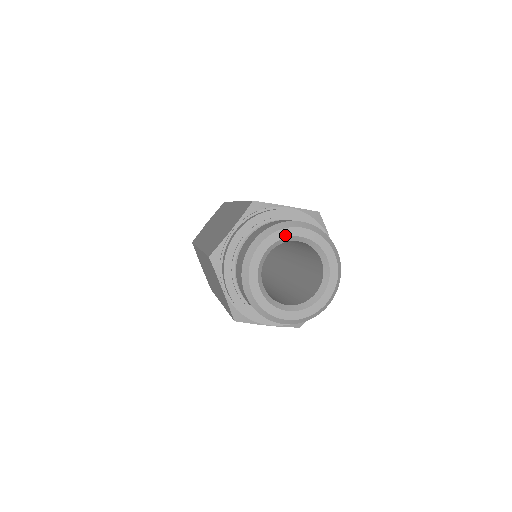
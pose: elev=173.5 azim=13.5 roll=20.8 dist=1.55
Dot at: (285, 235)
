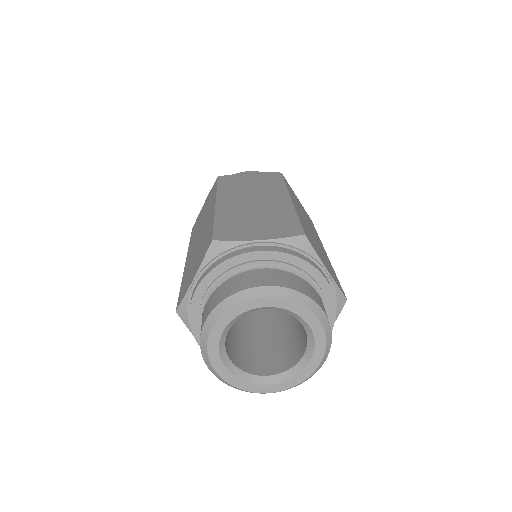
Dot at: (244, 309)
